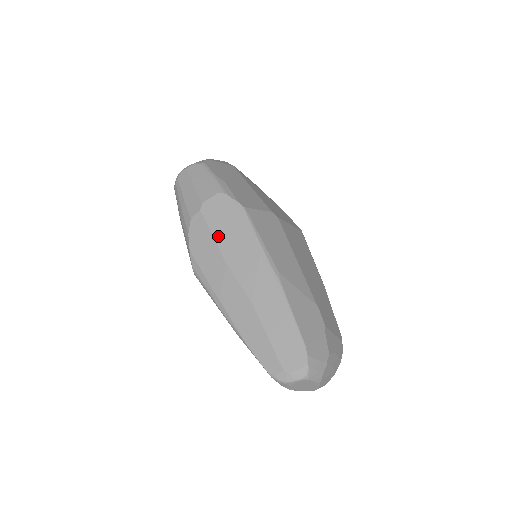
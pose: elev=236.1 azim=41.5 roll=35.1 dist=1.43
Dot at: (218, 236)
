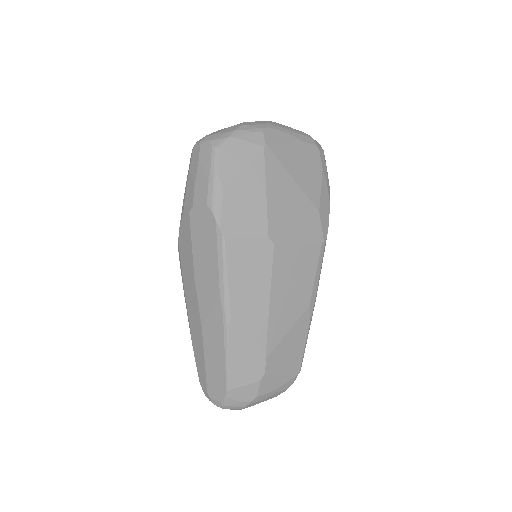
Dot at: (195, 250)
